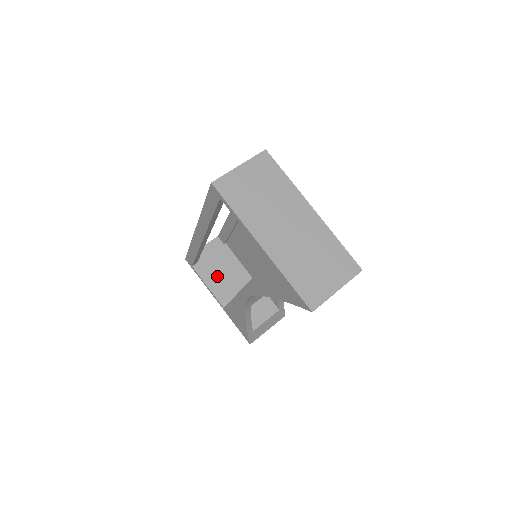
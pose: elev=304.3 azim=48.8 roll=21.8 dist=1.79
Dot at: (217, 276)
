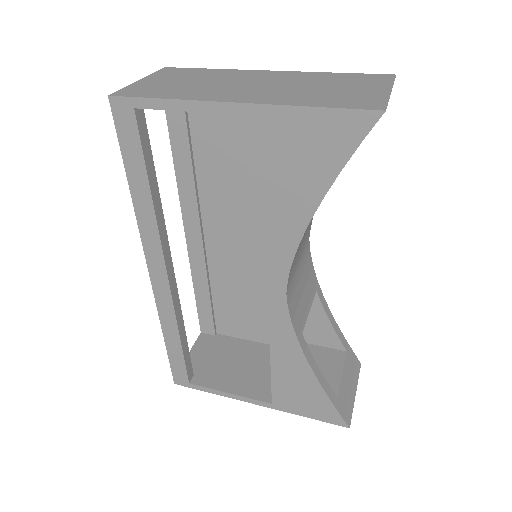
Dot at: (232, 373)
